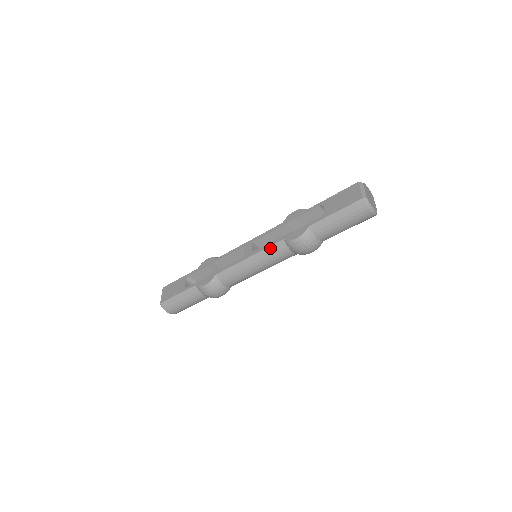
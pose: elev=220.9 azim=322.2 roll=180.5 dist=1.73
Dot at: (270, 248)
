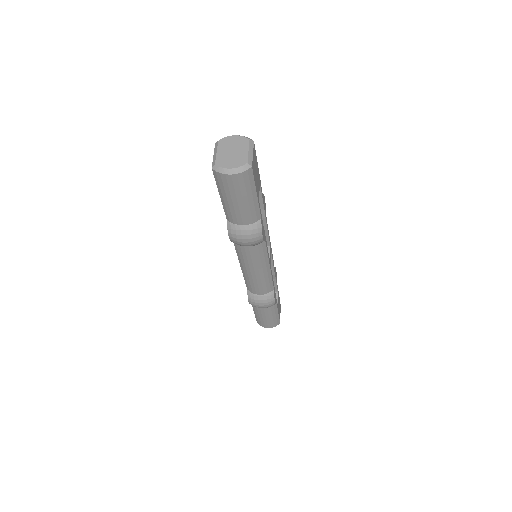
Dot at: (237, 252)
